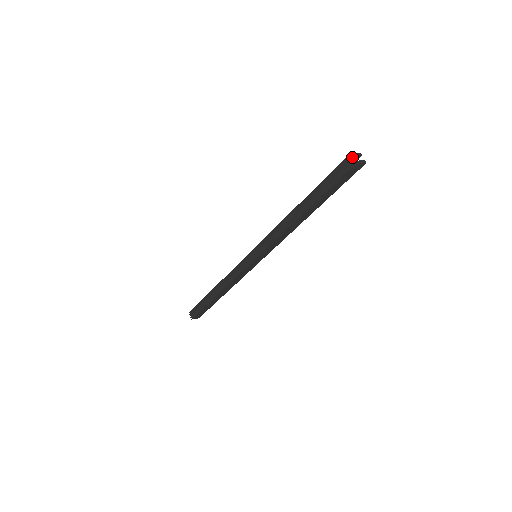
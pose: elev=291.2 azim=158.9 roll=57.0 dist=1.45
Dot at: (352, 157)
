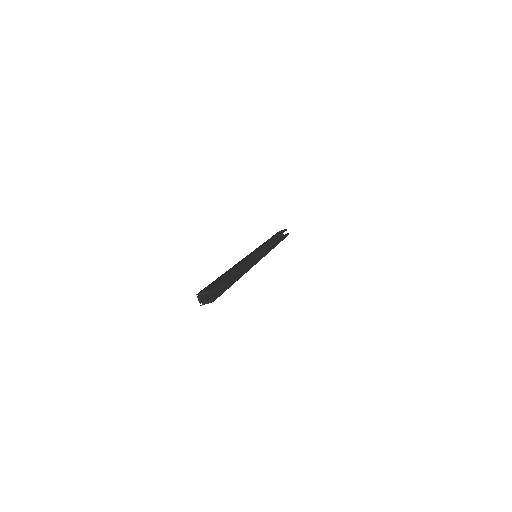
Dot at: (199, 297)
